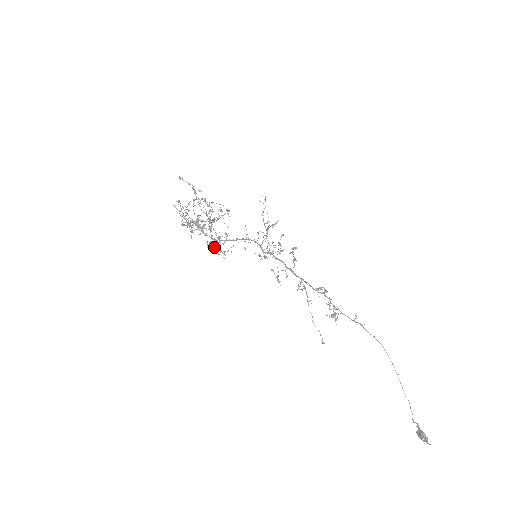
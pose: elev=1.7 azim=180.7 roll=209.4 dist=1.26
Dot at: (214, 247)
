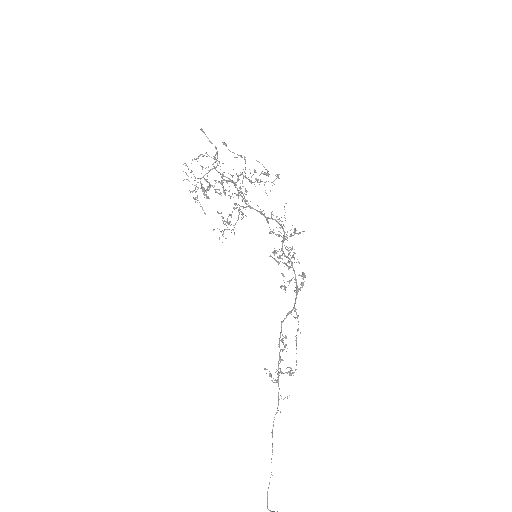
Dot at: occluded
